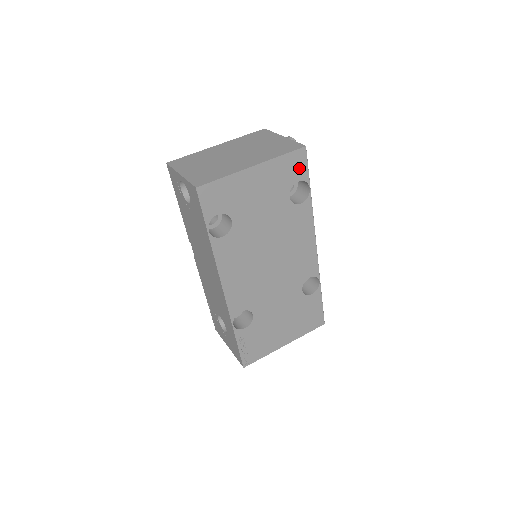
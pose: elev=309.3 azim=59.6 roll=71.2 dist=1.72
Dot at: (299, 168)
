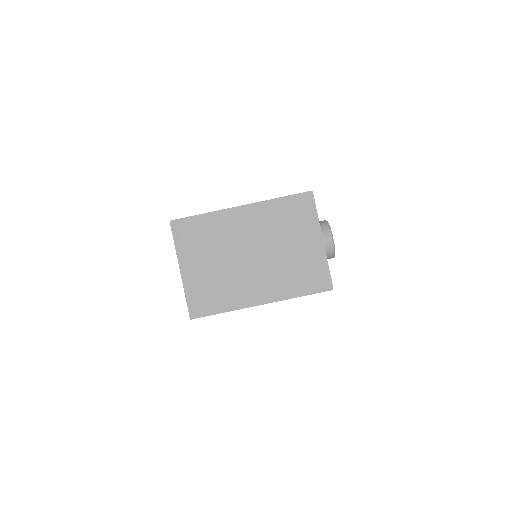
Dot at: occluded
